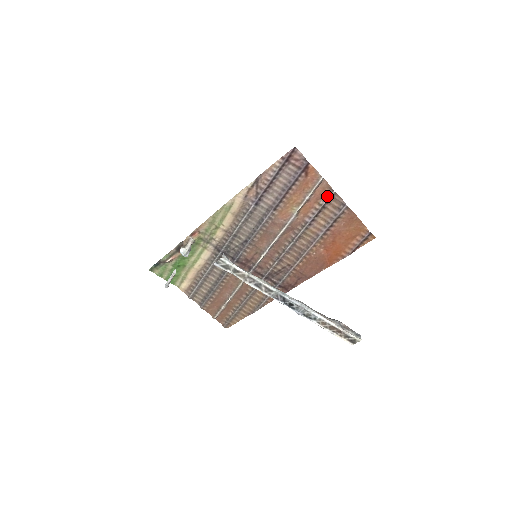
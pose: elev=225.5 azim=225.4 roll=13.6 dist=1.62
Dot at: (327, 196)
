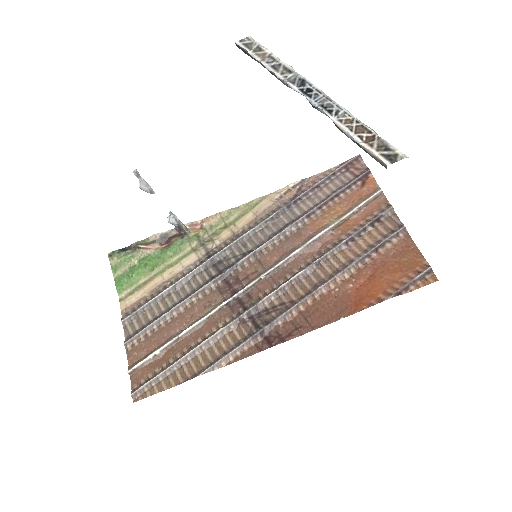
Dot at: (381, 212)
